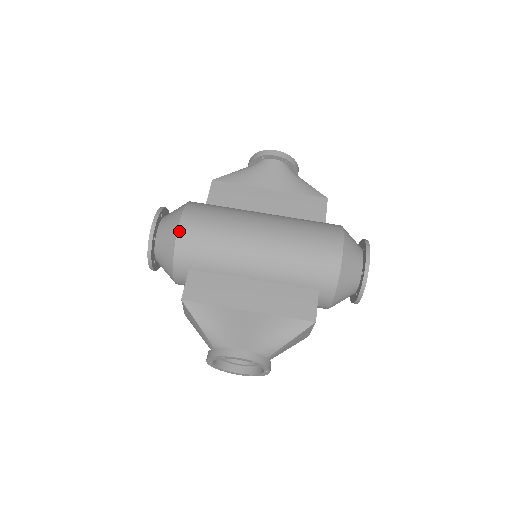
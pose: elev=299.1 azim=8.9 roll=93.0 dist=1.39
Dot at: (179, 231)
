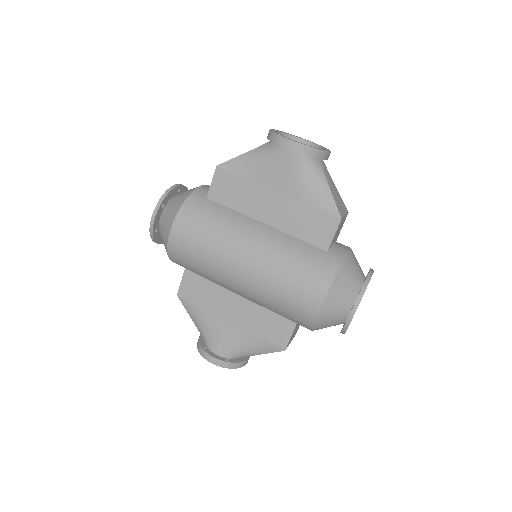
Dot at: (169, 243)
